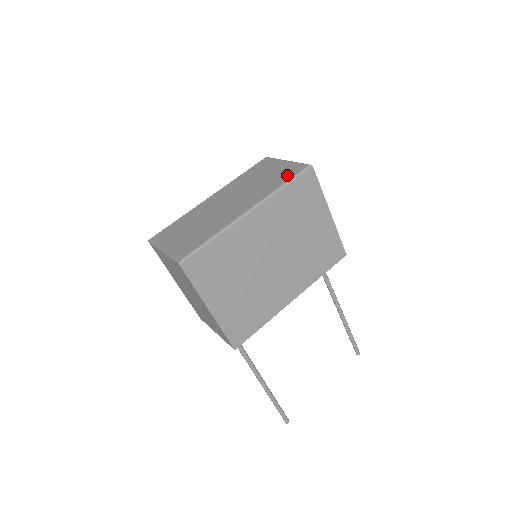
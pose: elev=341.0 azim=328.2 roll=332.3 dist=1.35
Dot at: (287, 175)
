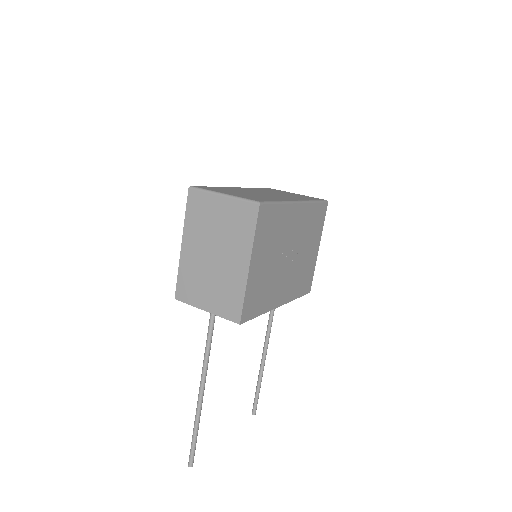
Dot at: (312, 198)
